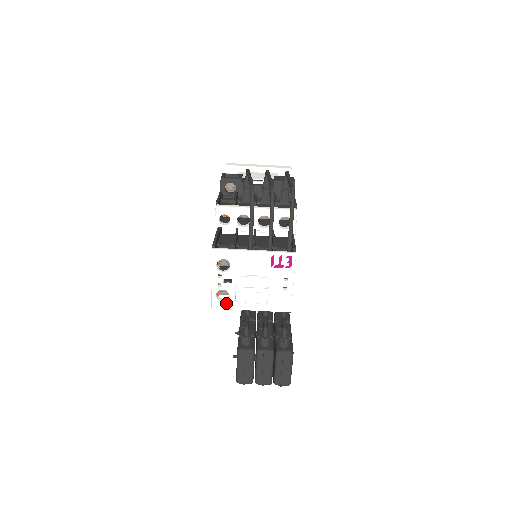
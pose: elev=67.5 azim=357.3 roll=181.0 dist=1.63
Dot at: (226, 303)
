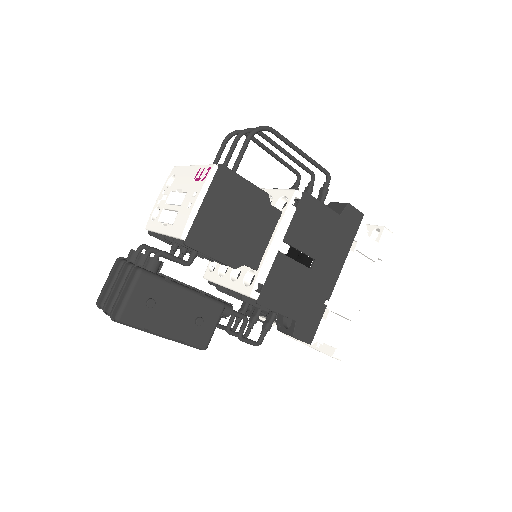
Dot at: (154, 222)
